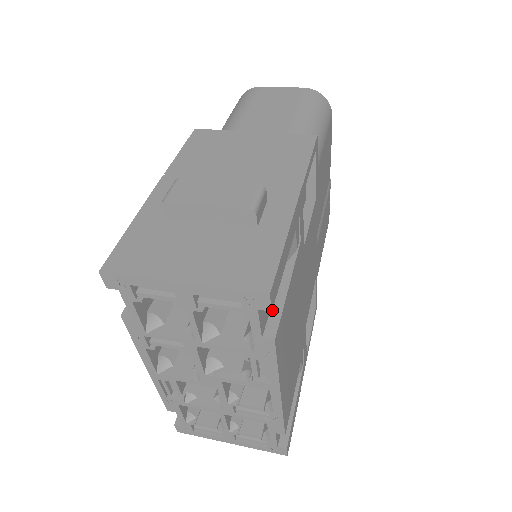
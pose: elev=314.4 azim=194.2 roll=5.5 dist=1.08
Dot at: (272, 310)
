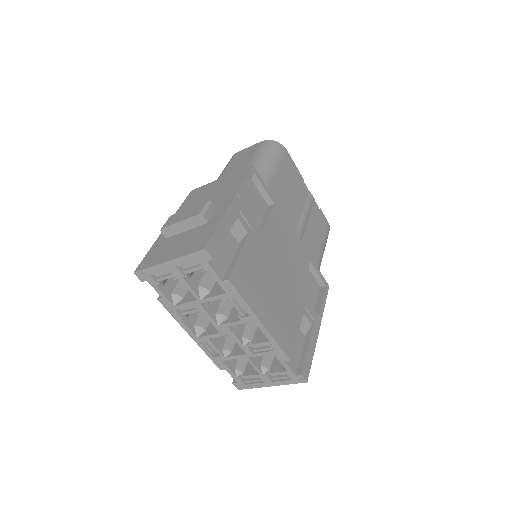
Dot at: (230, 266)
